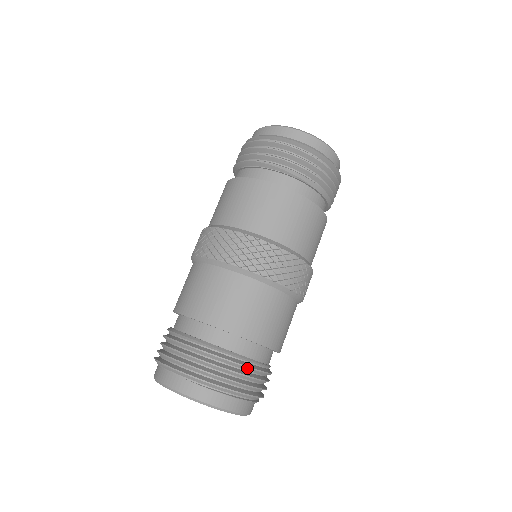
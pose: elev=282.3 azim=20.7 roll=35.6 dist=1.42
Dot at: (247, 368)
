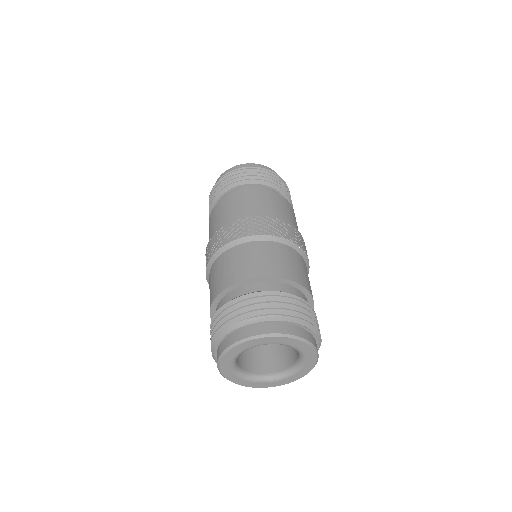
Dot at: occluded
